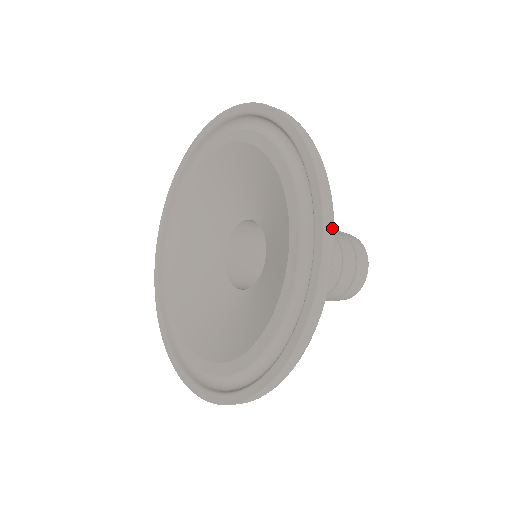
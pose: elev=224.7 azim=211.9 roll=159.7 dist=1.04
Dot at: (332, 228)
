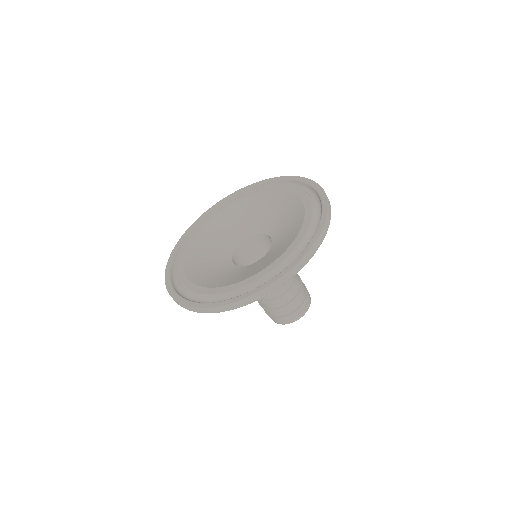
Dot at: (329, 224)
